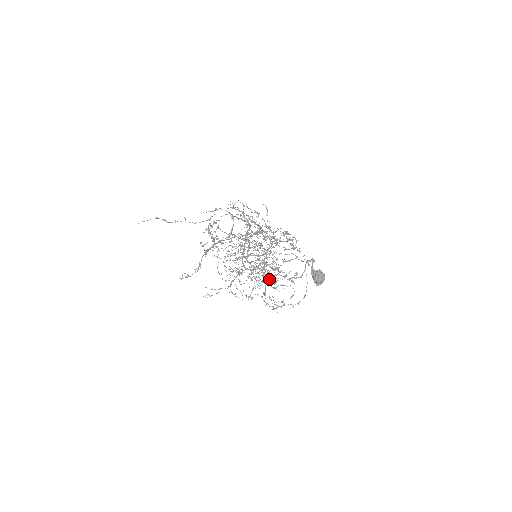
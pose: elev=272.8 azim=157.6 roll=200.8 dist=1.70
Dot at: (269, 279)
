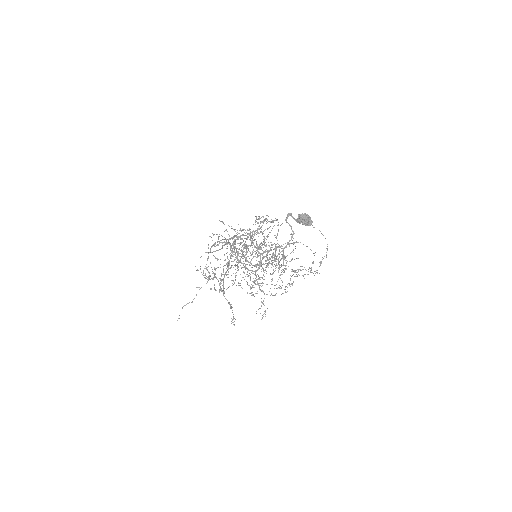
Dot at: occluded
